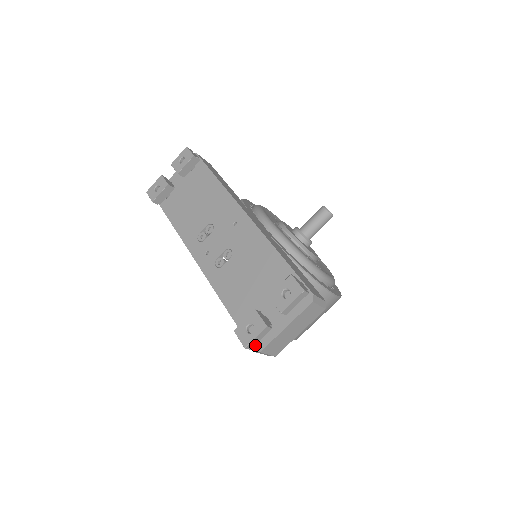
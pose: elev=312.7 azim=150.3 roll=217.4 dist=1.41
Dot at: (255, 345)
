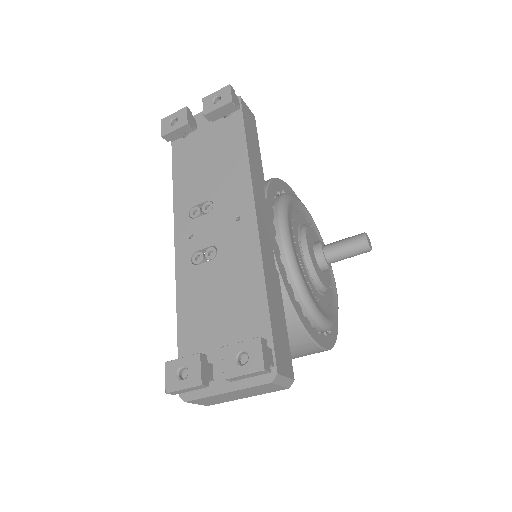
Dot at: occluded
